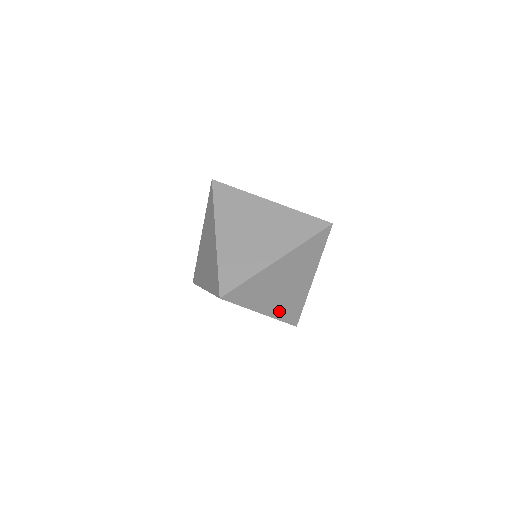
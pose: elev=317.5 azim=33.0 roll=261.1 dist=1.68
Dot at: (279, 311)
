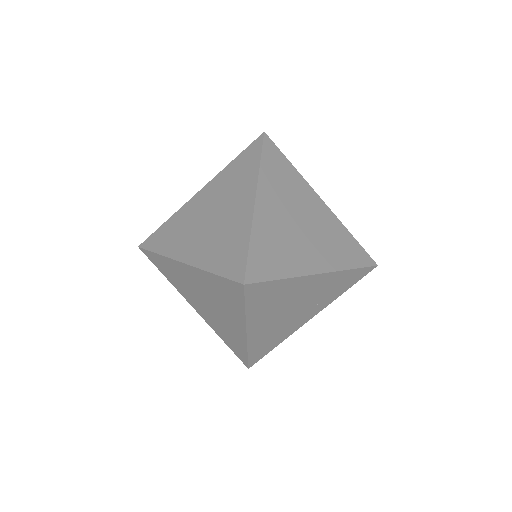
Dot at: (258, 340)
